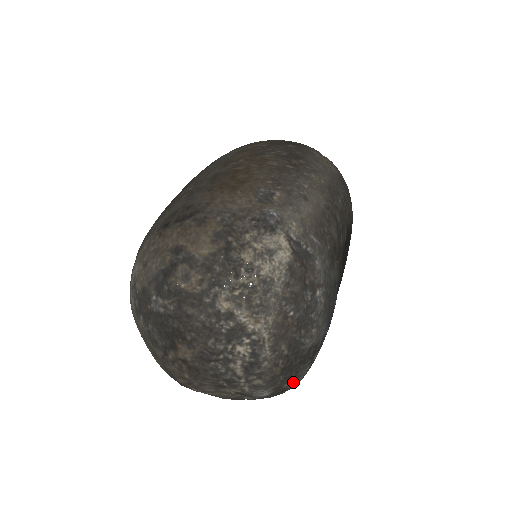
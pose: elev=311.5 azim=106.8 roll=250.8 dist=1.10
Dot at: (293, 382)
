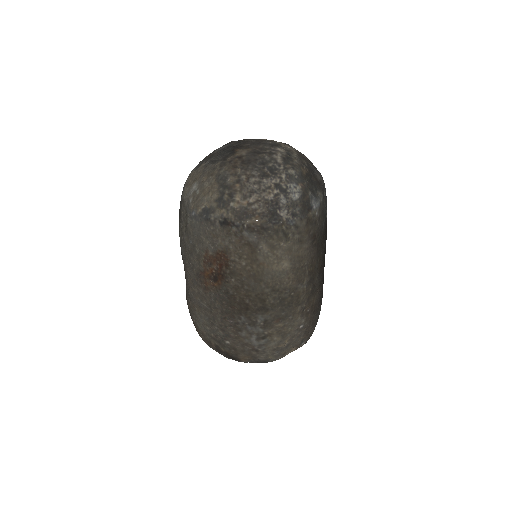
Dot at: (314, 200)
